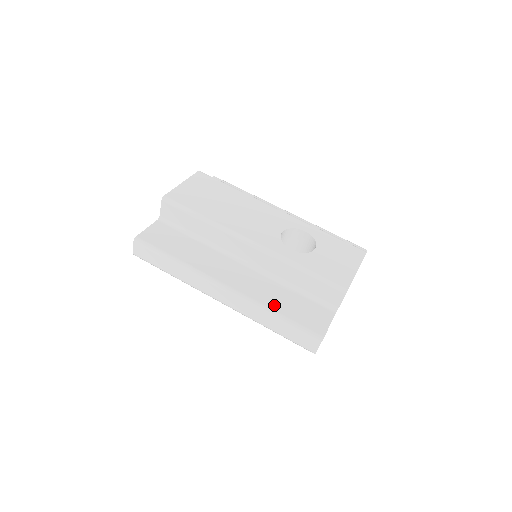
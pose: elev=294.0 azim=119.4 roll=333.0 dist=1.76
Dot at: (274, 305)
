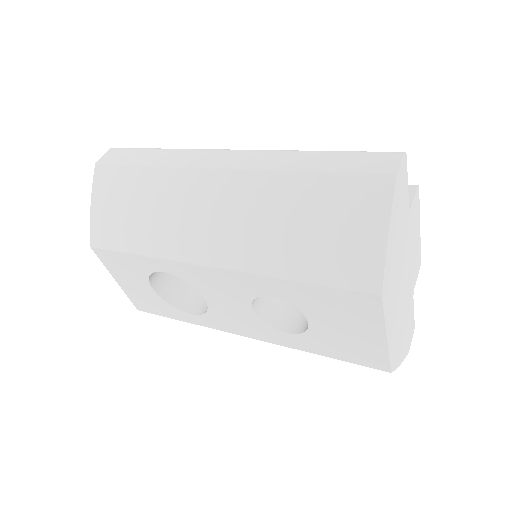
Dot at: occluded
